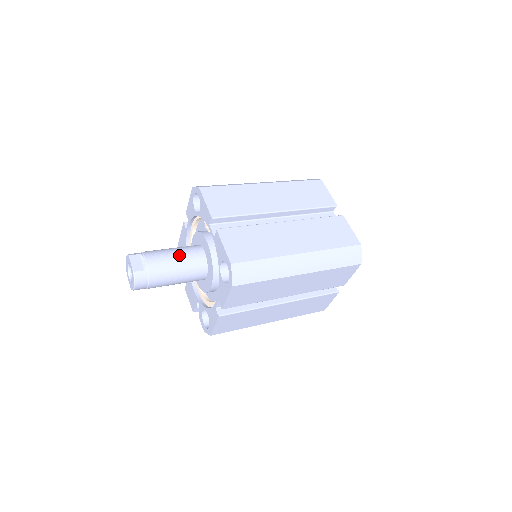
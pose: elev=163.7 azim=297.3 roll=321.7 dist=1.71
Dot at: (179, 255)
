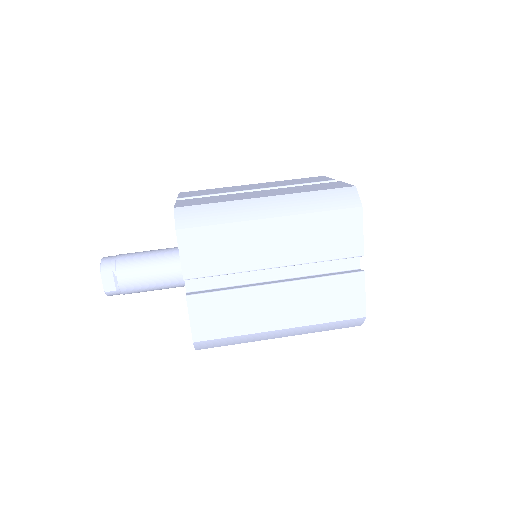
Dot at: (155, 276)
